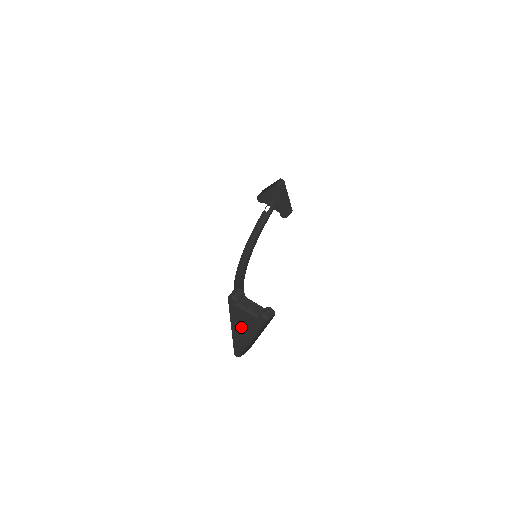
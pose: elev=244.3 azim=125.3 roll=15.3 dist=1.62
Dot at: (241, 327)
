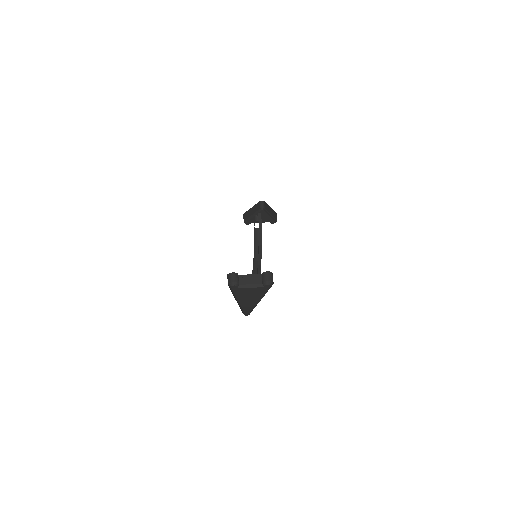
Dot at: (247, 298)
